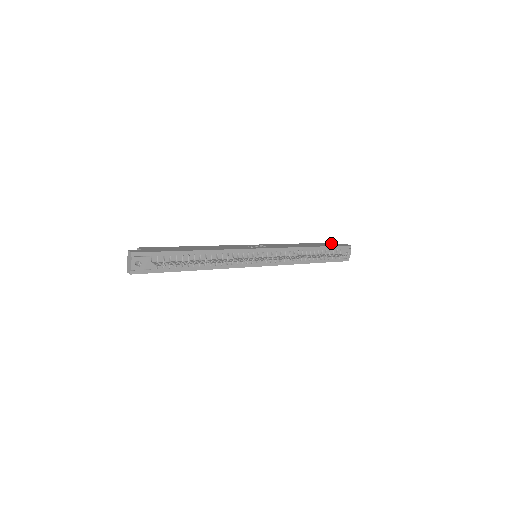
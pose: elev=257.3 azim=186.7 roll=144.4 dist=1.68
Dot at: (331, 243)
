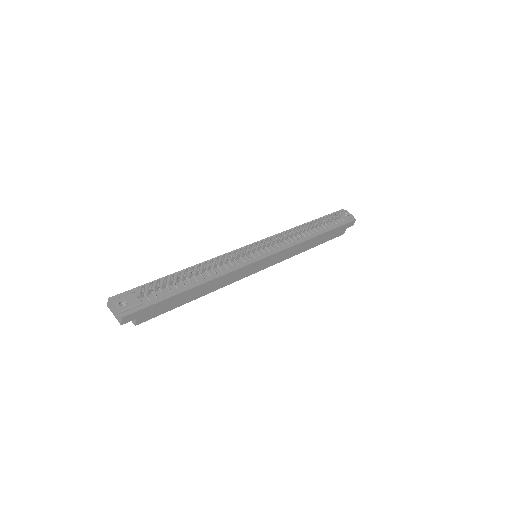
Dot at: occluded
